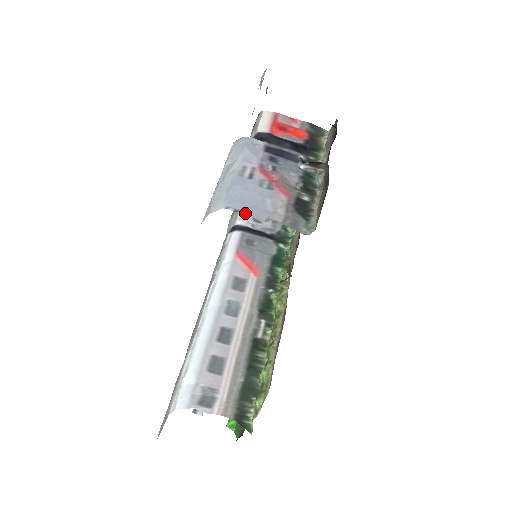
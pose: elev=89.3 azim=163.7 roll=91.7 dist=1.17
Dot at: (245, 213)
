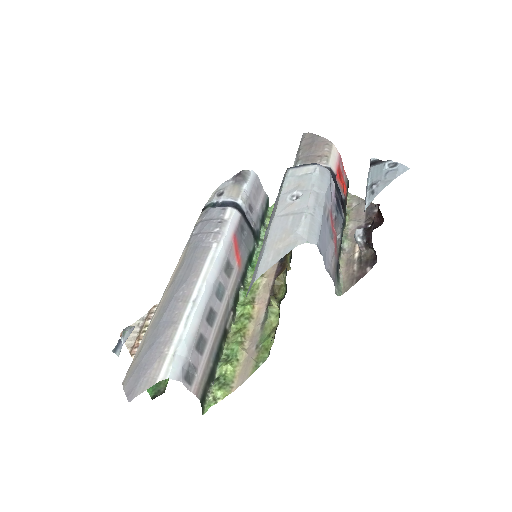
Dot at: (323, 257)
